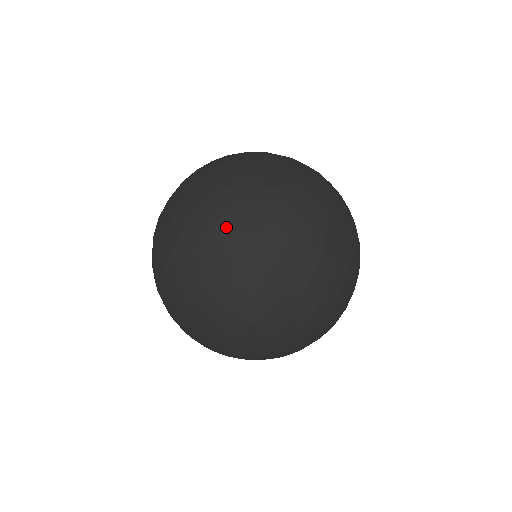
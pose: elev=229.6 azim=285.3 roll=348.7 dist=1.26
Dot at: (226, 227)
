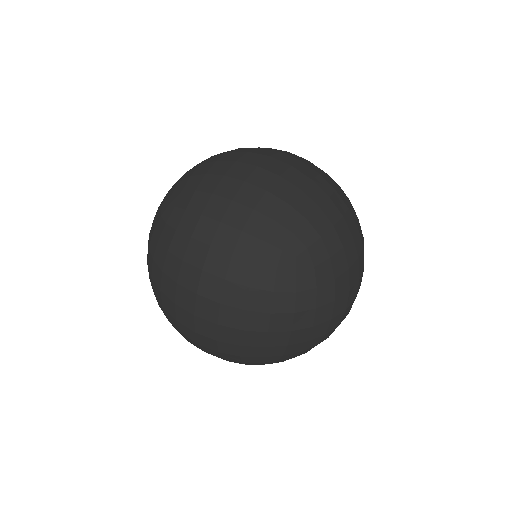
Dot at: (232, 358)
